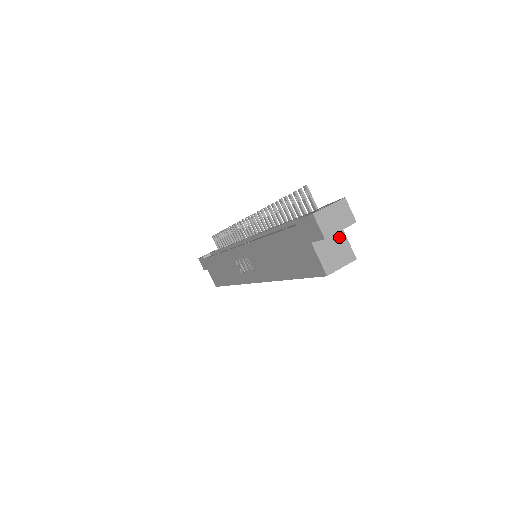
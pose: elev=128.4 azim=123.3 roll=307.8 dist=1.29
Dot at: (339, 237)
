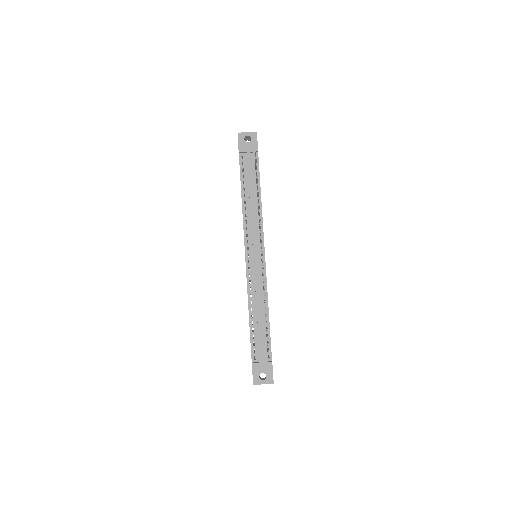
Dot at: occluded
